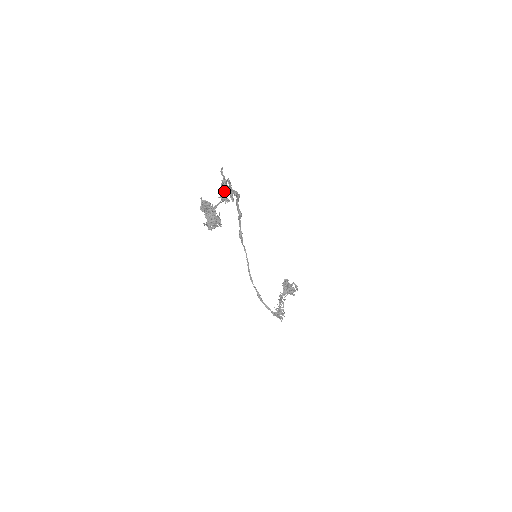
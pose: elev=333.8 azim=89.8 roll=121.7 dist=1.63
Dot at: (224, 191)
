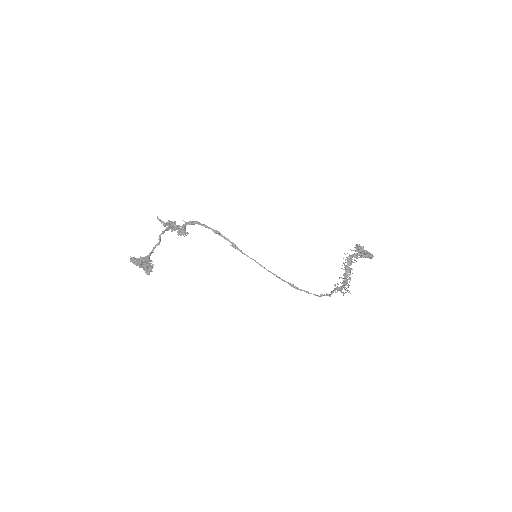
Dot at: (173, 230)
